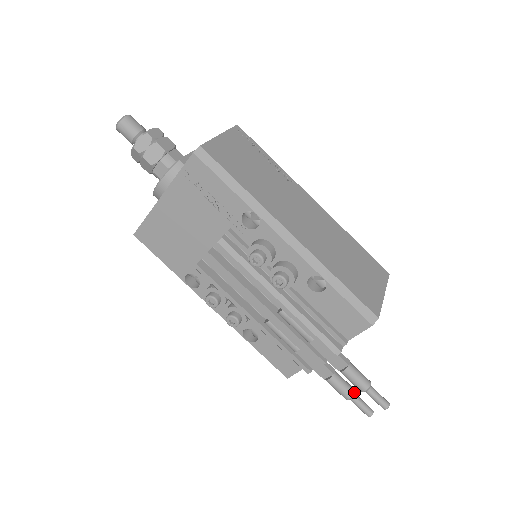
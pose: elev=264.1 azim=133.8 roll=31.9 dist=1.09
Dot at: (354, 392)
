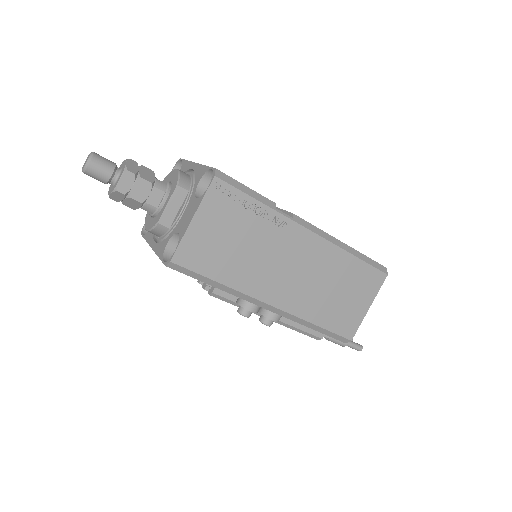
Dot at: occluded
